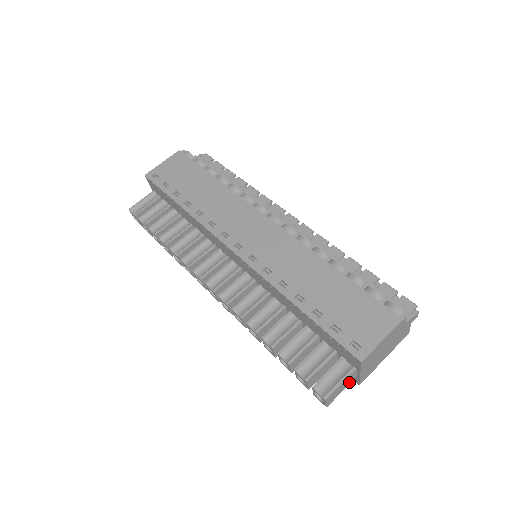
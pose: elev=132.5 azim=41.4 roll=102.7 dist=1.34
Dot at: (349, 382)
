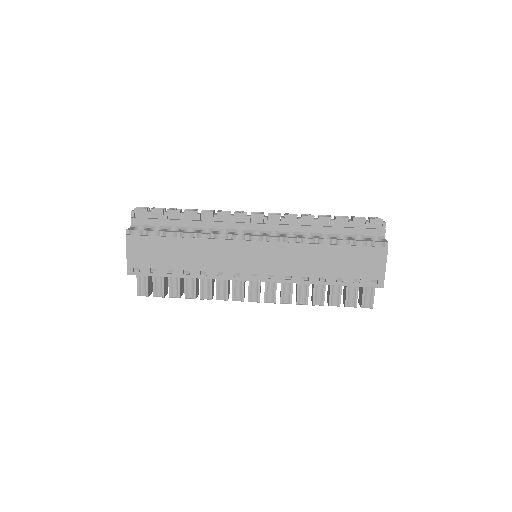
Dot at: occluded
